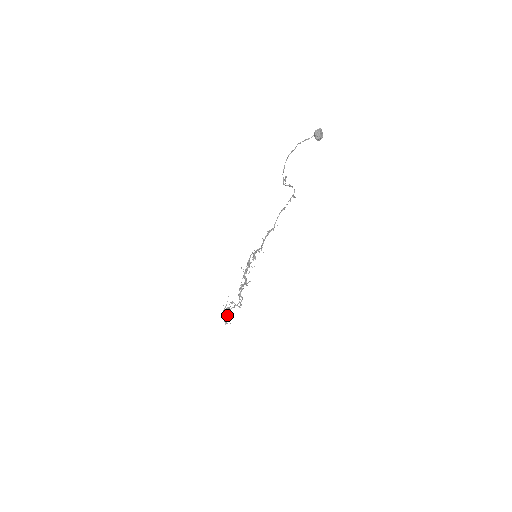
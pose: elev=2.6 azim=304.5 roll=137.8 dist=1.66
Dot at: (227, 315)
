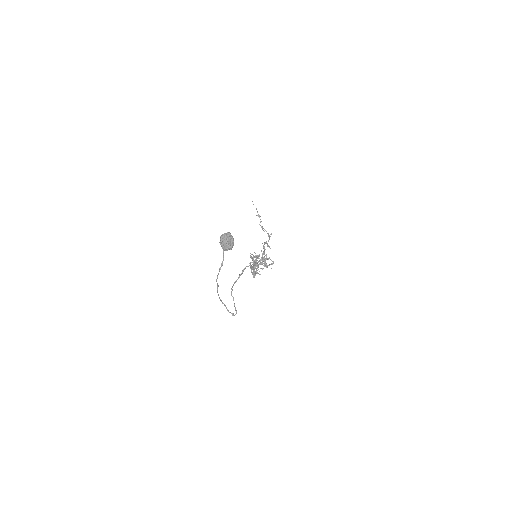
Dot at: occluded
